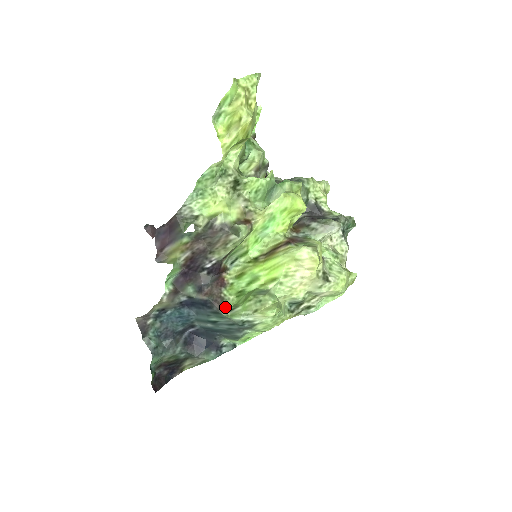
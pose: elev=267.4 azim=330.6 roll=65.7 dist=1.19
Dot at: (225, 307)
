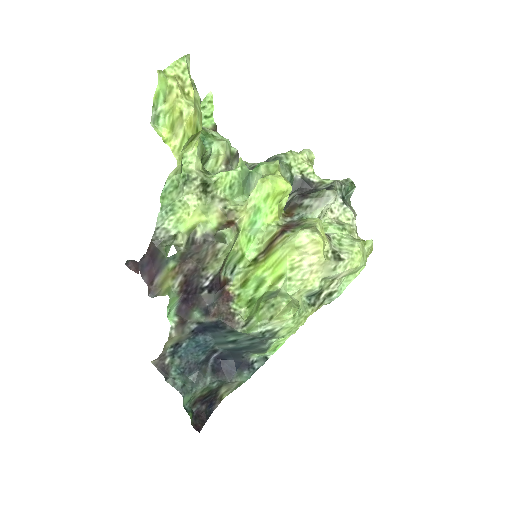
Dot at: (239, 323)
